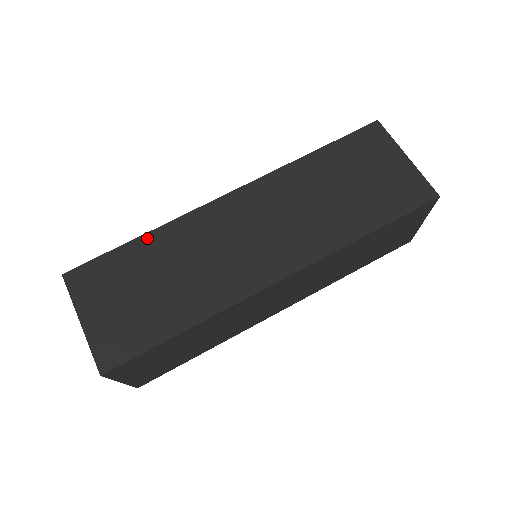
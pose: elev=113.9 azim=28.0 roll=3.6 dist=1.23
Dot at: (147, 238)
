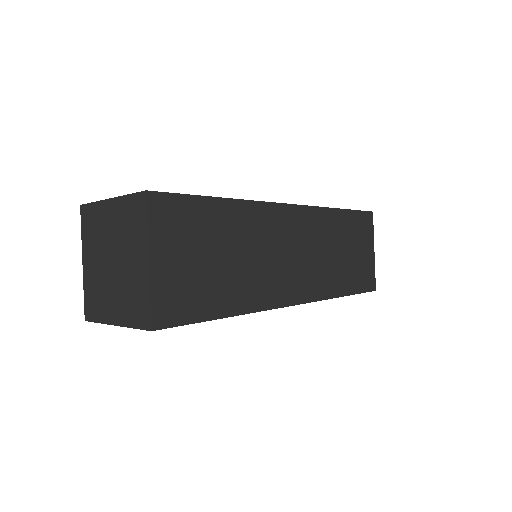
Dot at: (229, 204)
